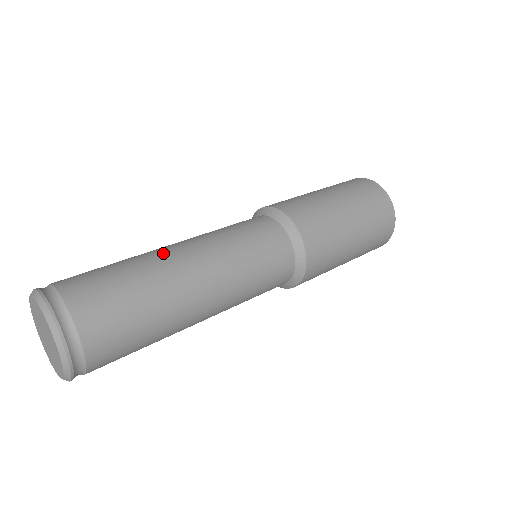
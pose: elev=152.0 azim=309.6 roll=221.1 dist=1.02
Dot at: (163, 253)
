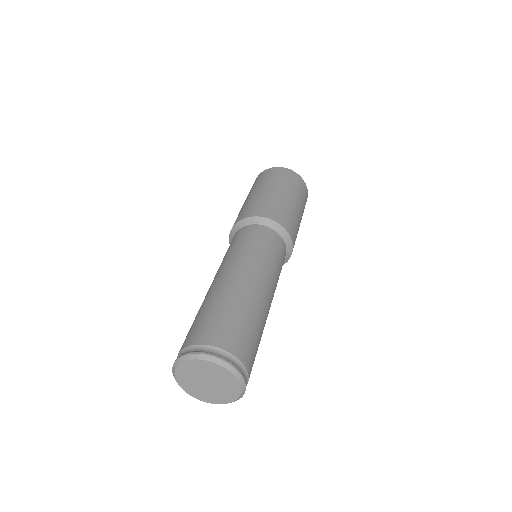
Dot at: (224, 284)
